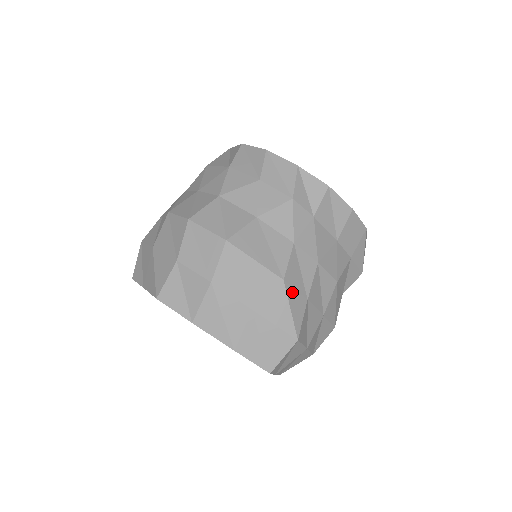
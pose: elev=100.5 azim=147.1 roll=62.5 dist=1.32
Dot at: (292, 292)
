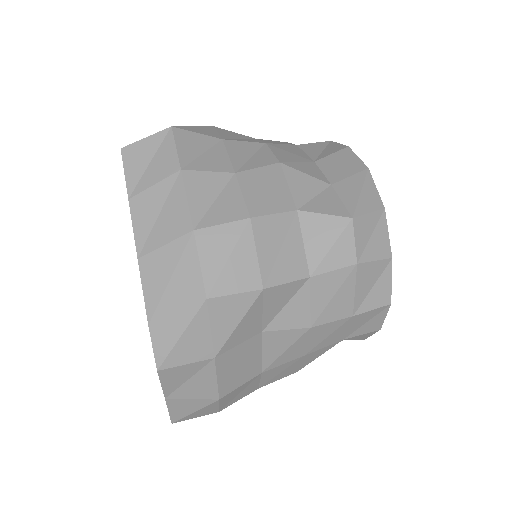
Dot at: (212, 130)
